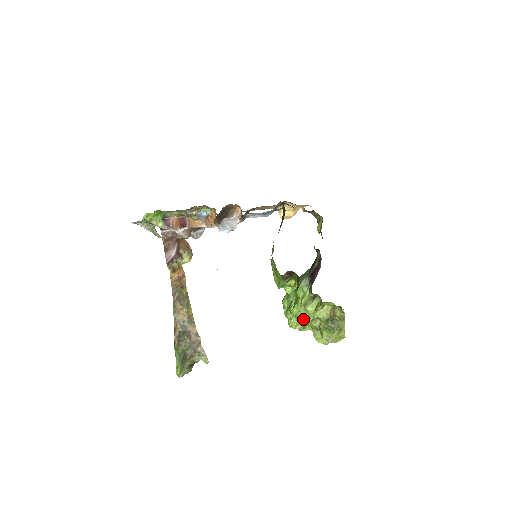
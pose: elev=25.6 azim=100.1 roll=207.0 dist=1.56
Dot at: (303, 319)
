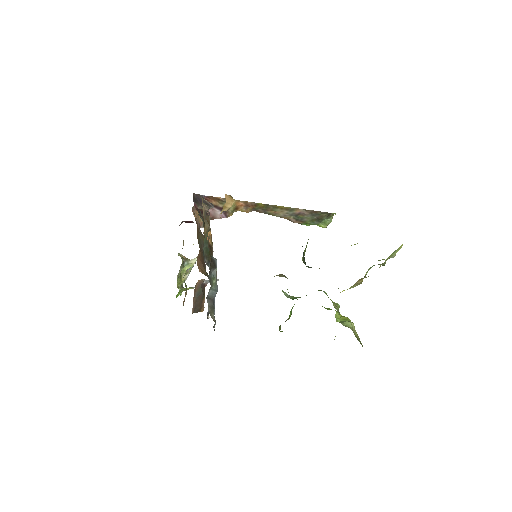
Dot at: occluded
